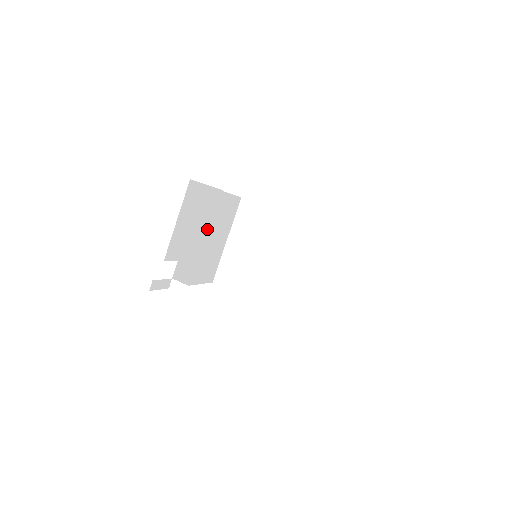
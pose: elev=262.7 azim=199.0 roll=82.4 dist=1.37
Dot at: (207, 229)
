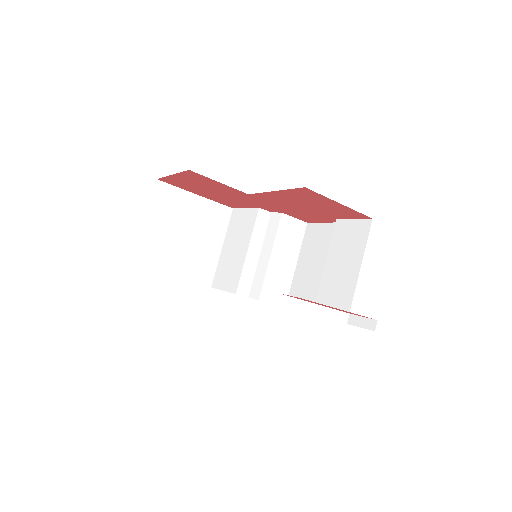
Dot at: occluded
